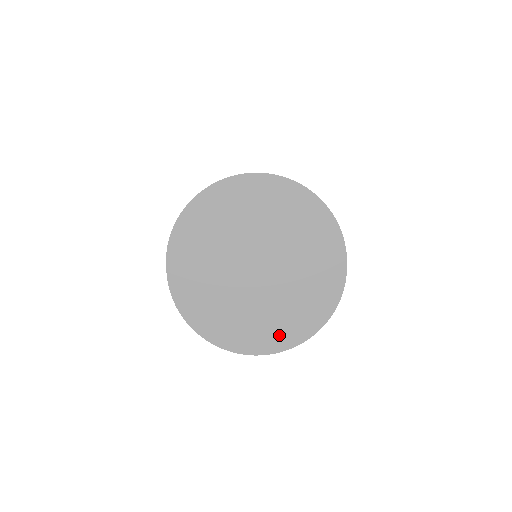
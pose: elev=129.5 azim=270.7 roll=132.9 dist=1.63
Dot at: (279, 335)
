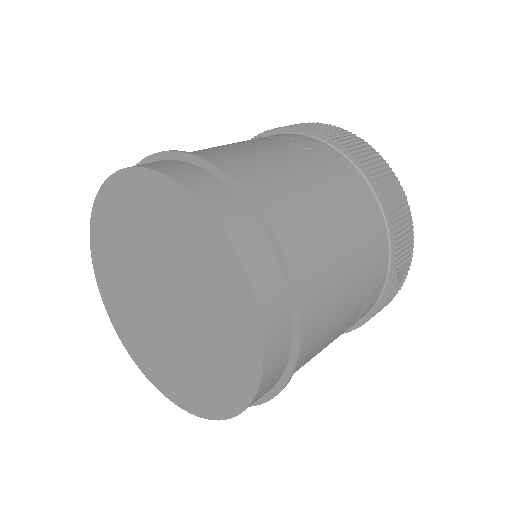
Dot at: (171, 384)
